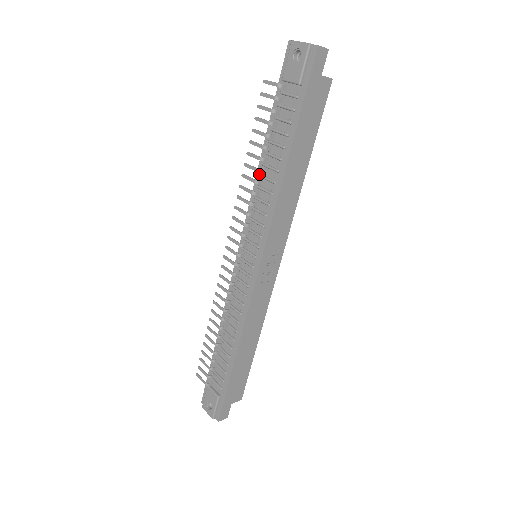
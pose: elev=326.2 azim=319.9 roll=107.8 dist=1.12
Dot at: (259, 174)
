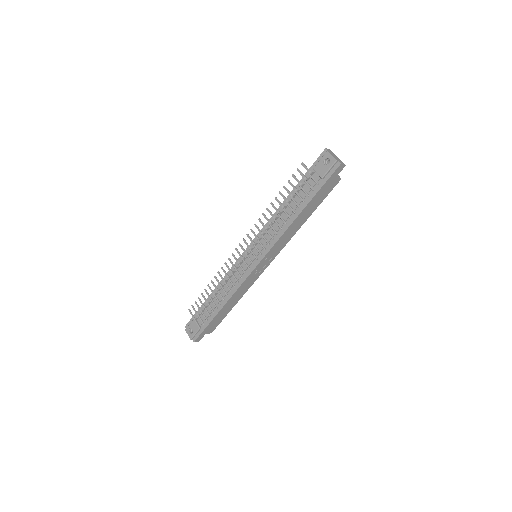
Dot at: occluded
